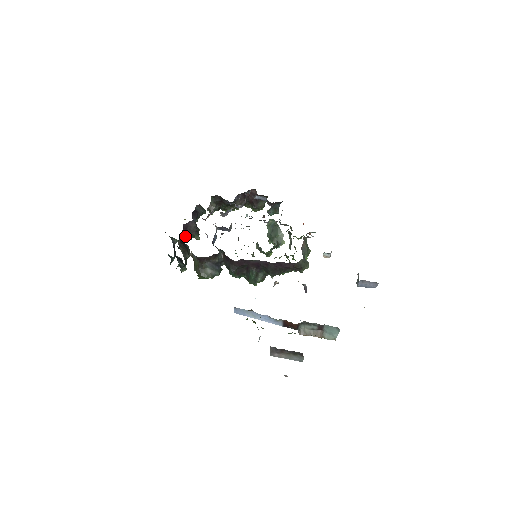
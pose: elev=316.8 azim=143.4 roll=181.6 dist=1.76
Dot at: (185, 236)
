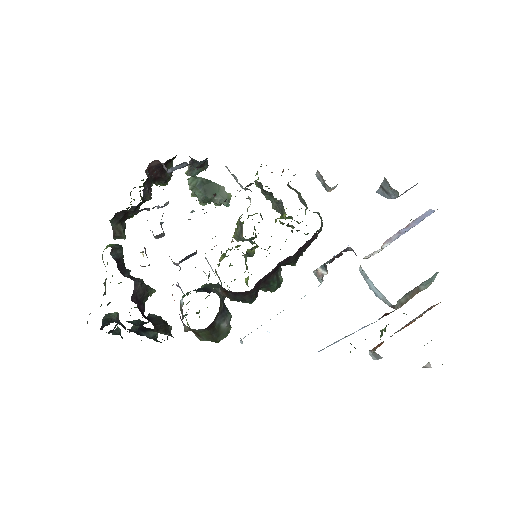
Dot at: (142, 309)
